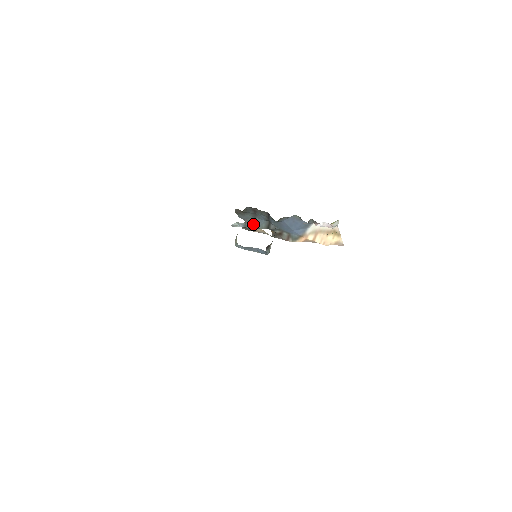
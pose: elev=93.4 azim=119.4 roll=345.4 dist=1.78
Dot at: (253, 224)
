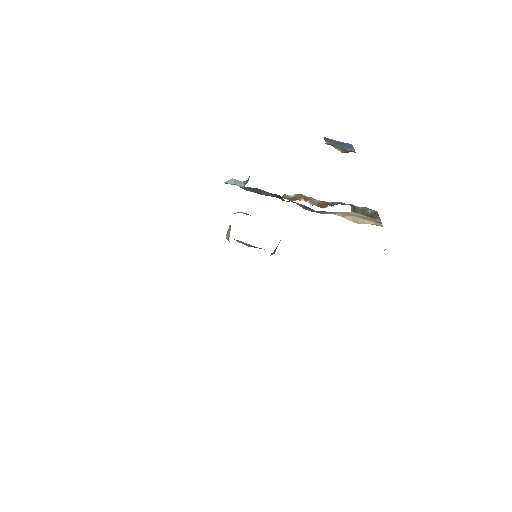
Dot at: (256, 191)
